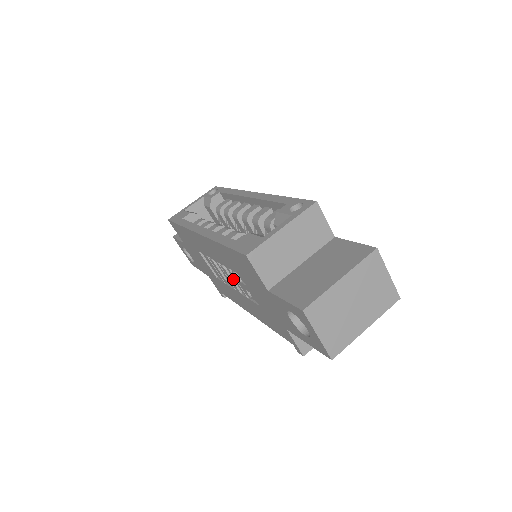
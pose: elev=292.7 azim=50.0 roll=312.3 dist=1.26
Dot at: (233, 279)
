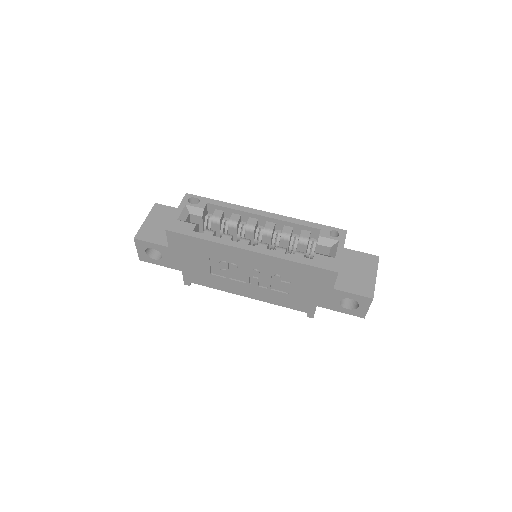
Dot at: (259, 278)
